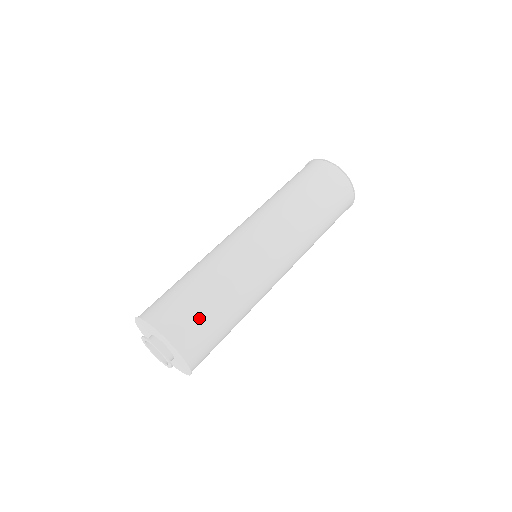
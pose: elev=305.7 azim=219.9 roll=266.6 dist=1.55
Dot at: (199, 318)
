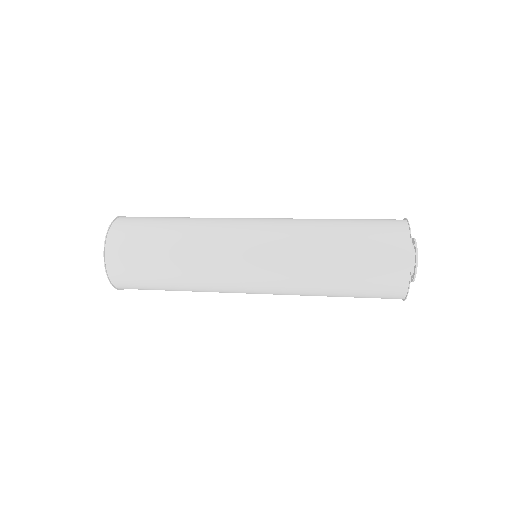
Dot at: (139, 250)
